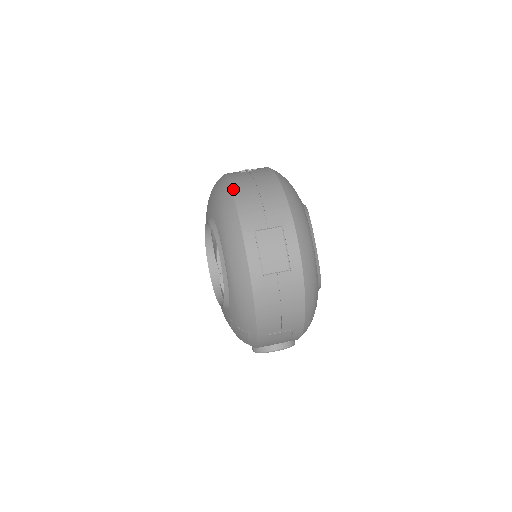
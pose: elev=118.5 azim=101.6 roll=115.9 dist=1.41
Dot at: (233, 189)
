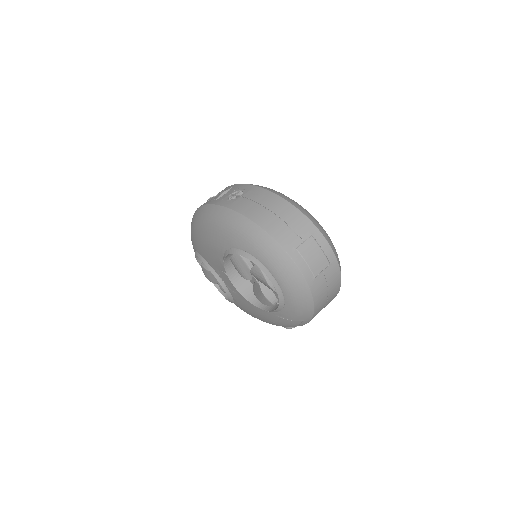
Dot at: (254, 221)
